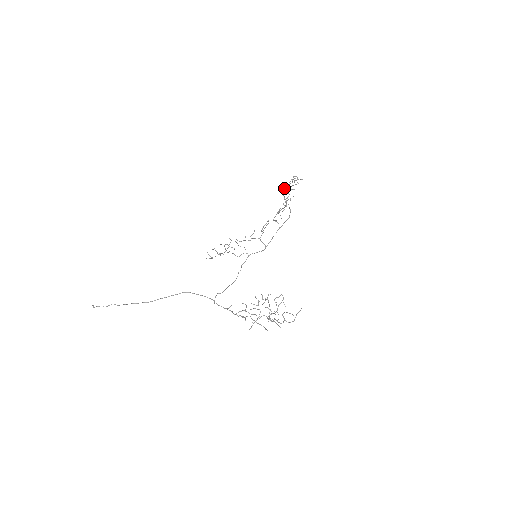
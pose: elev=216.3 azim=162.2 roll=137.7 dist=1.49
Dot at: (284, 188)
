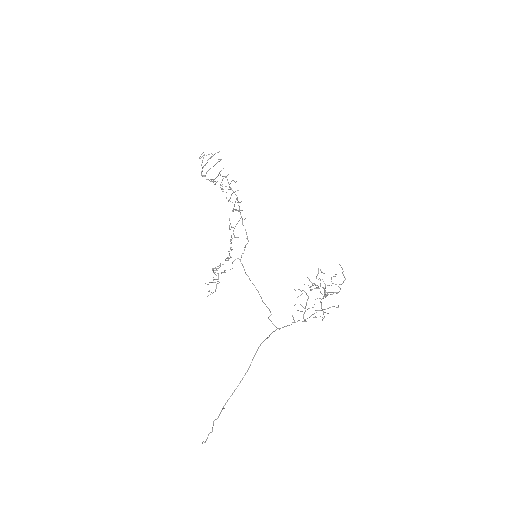
Dot at: (201, 172)
